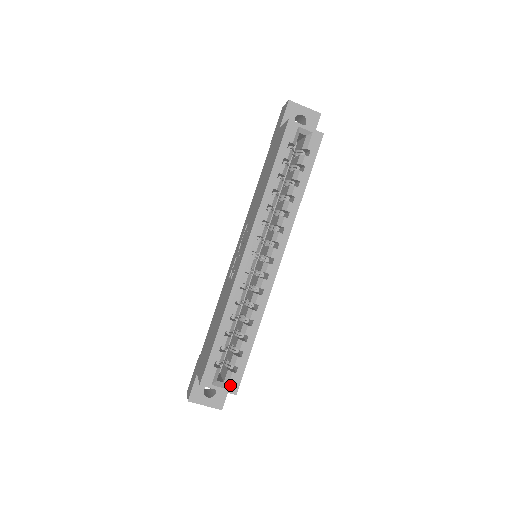
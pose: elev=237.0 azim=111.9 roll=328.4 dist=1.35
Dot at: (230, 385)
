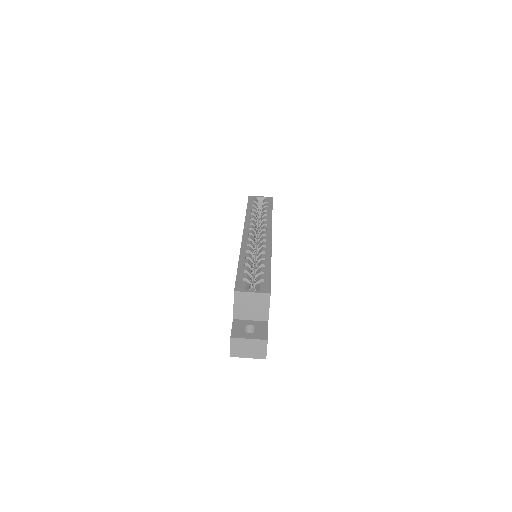
Dot at: (262, 289)
